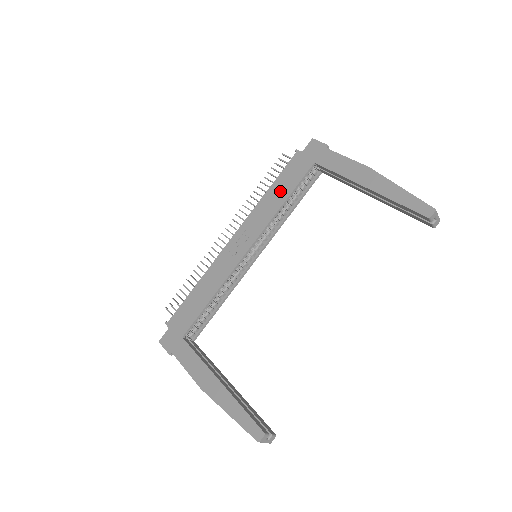
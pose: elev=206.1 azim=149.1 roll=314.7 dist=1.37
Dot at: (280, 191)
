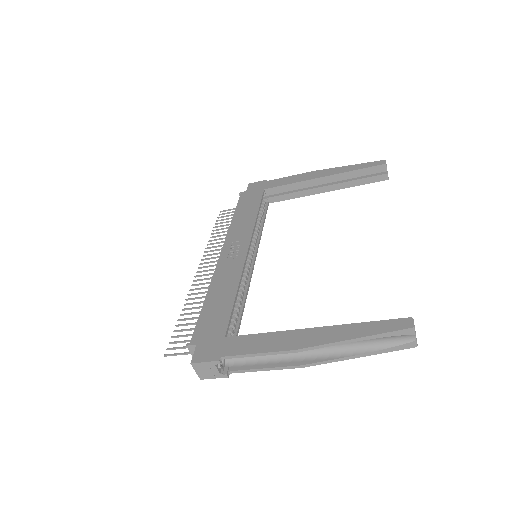
Dot at: (247, 211)
